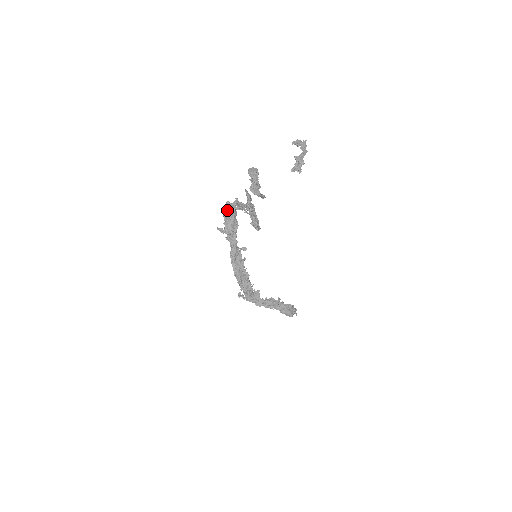
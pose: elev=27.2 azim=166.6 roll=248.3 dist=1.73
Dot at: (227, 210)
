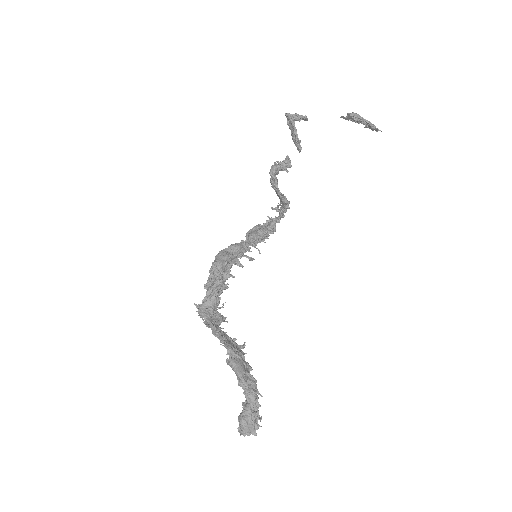
Dot at: (266, 223)
